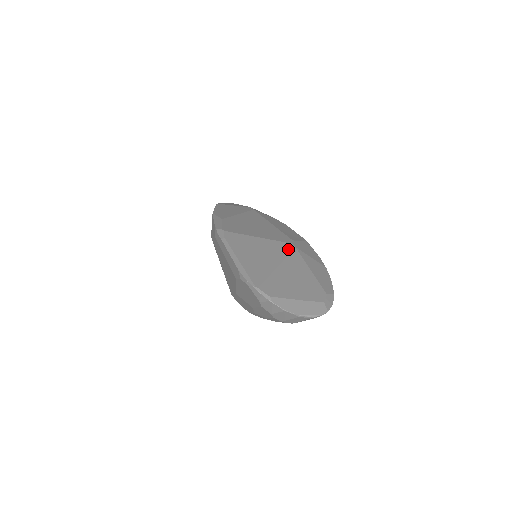
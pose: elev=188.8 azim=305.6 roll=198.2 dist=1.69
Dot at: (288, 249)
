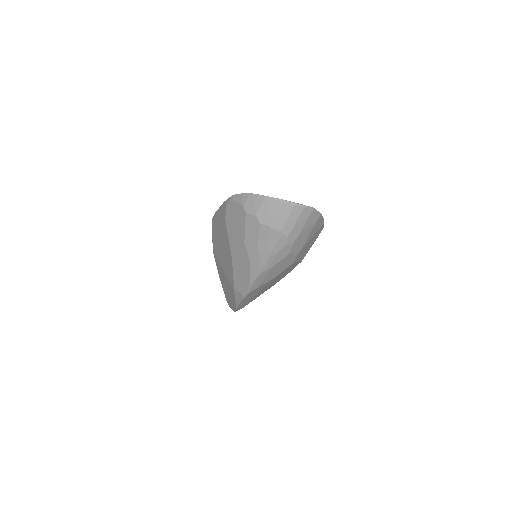
Dot at: occluded
